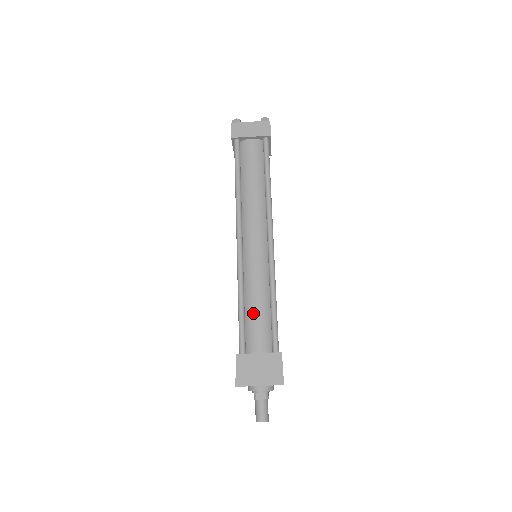
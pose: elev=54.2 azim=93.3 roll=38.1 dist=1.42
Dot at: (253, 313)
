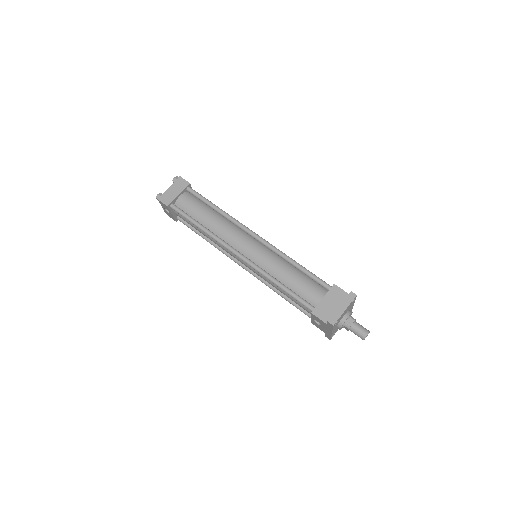
Dot at: (293, 283)
